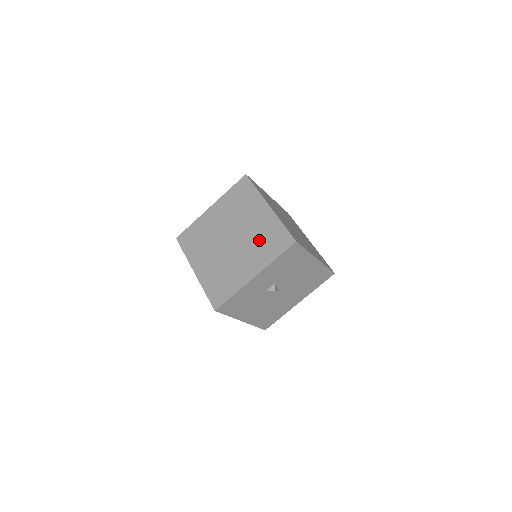
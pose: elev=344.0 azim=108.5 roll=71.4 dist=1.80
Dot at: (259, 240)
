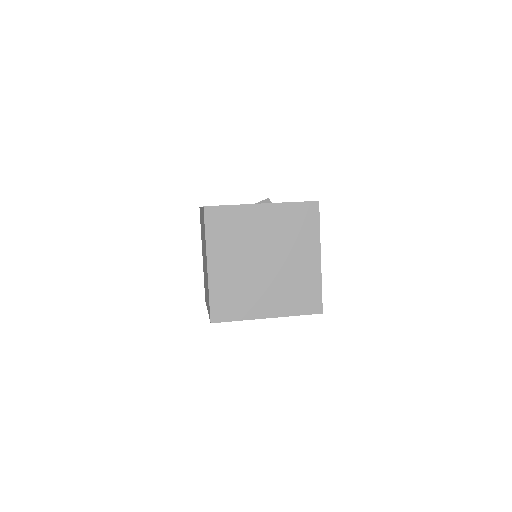
Dot at: occluded
